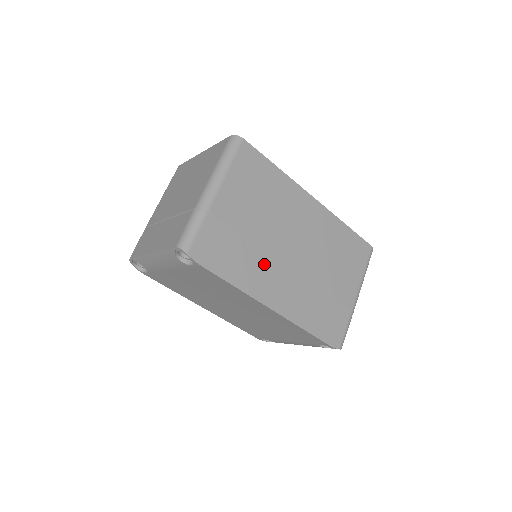
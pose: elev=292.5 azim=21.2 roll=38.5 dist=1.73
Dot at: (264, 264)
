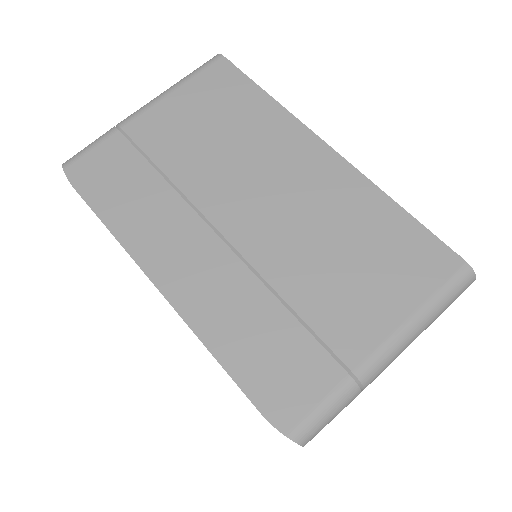
Dot at: (177, 216)
